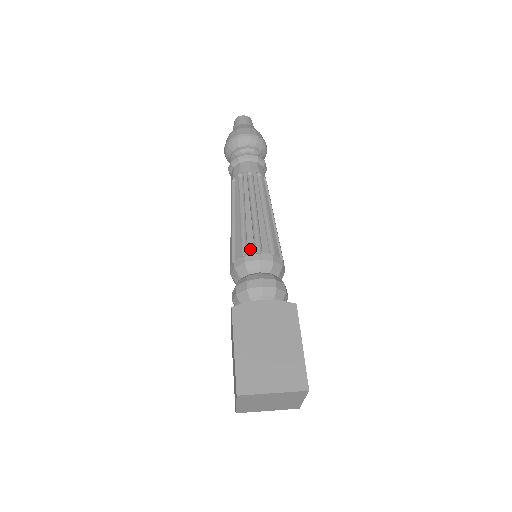
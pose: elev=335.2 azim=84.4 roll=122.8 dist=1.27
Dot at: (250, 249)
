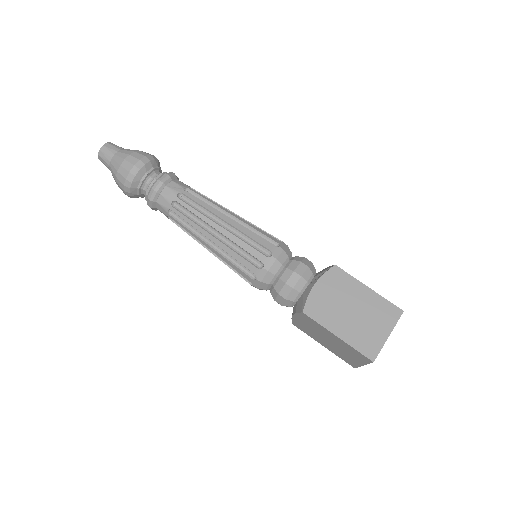
Dot at: (261, 258)
